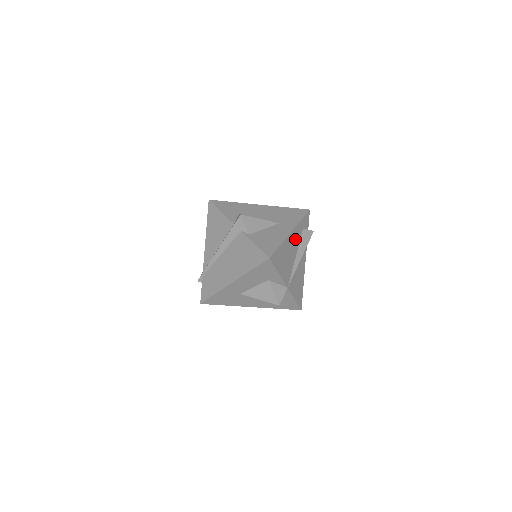
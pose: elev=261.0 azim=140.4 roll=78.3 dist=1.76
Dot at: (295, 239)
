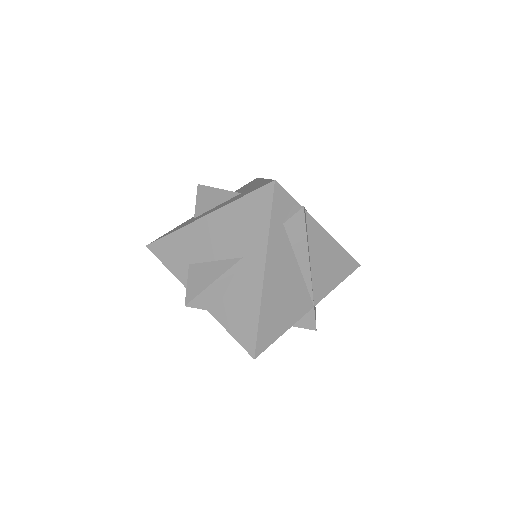
Dot at: (279, 261)
